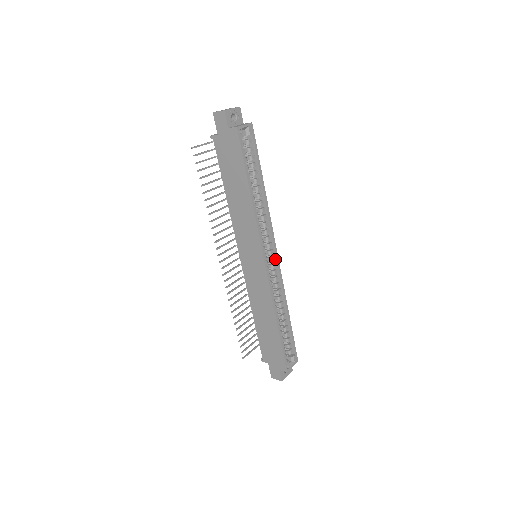
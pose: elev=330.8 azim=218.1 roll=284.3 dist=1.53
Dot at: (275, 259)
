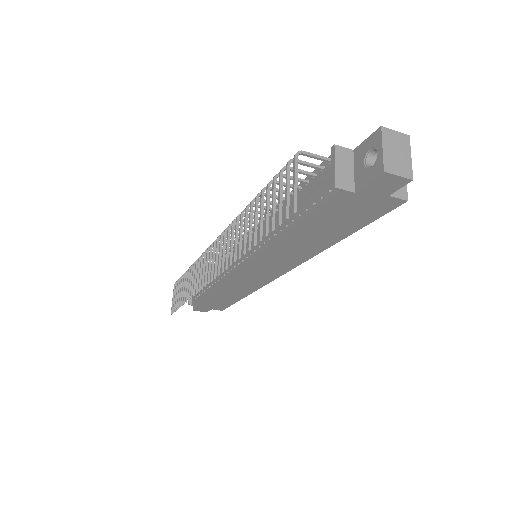
Dot at: occluded
